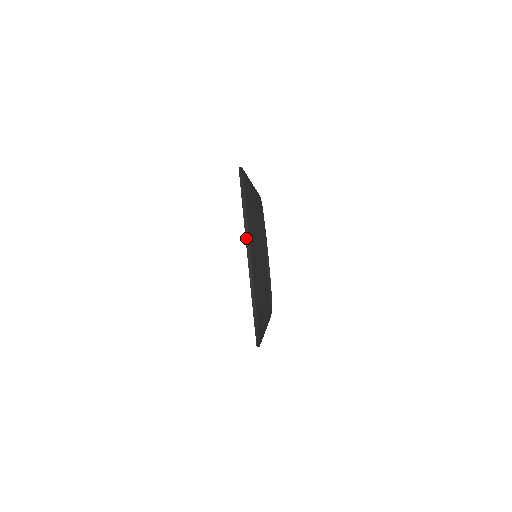
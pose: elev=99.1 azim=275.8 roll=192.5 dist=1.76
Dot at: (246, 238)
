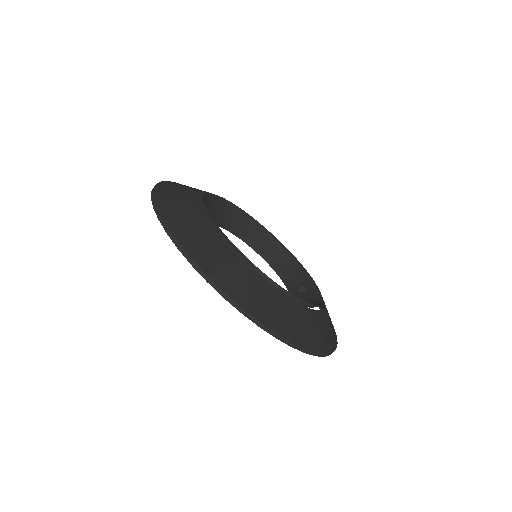
Dot at: (213, 287)
